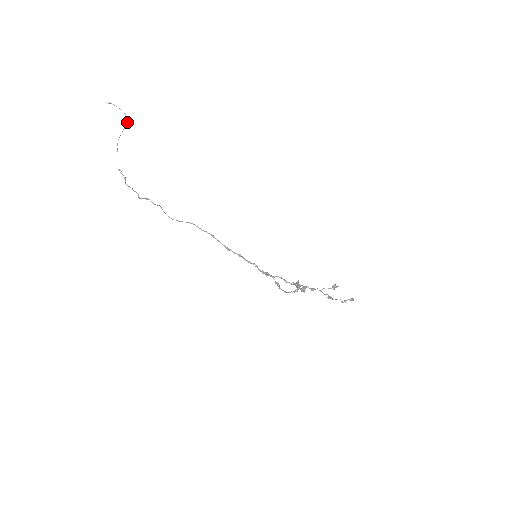
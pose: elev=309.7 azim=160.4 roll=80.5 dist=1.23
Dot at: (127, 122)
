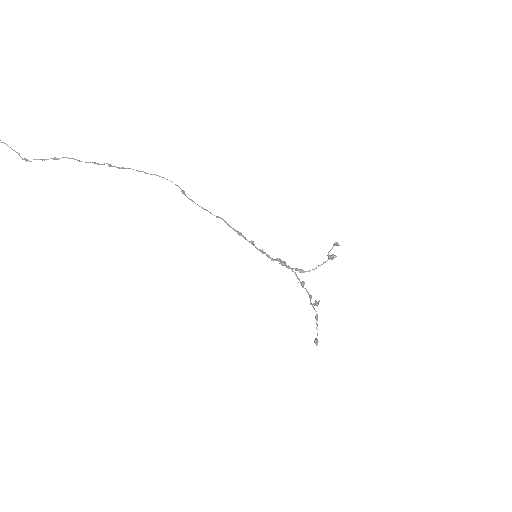
Dot at: occluded
